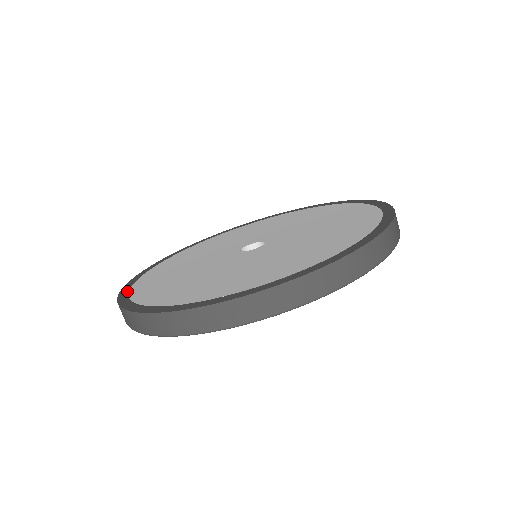
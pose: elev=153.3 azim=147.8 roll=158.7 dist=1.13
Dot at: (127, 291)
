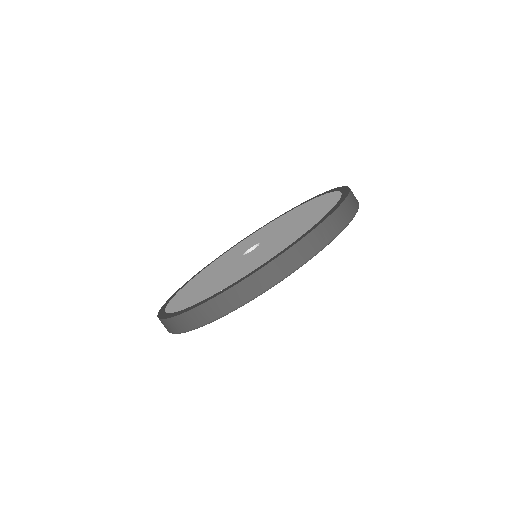
Dot at: (171, 298)
